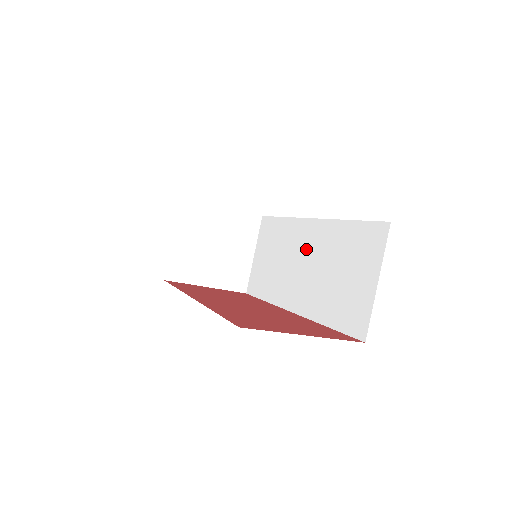
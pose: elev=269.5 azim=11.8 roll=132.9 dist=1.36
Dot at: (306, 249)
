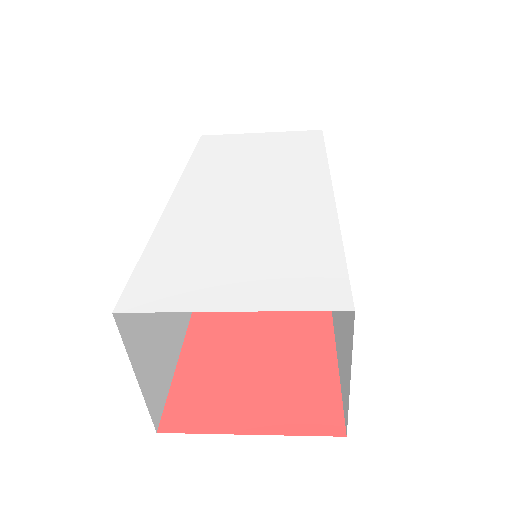
Dot at: occluded
